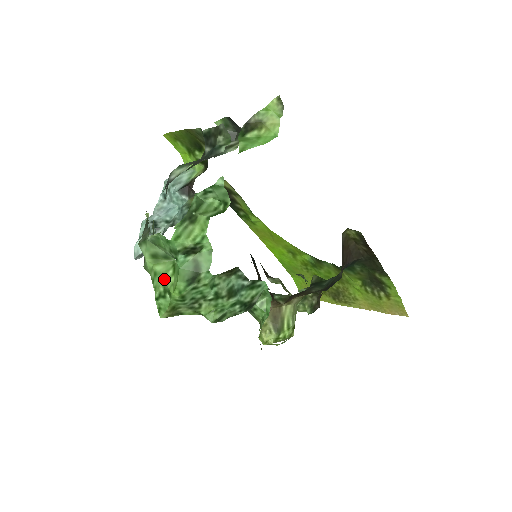
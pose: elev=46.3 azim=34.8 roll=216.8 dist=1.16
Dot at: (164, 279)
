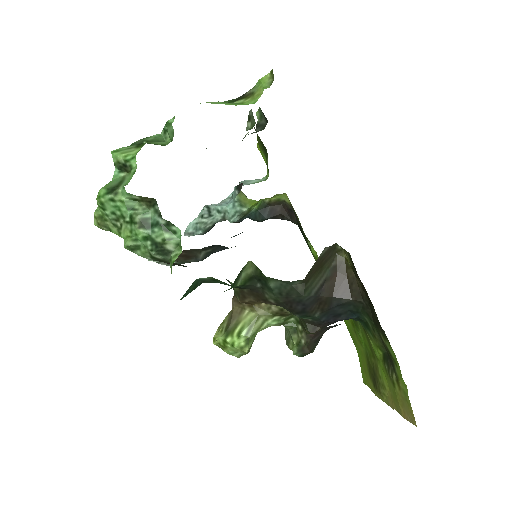
Dot at: occluded
